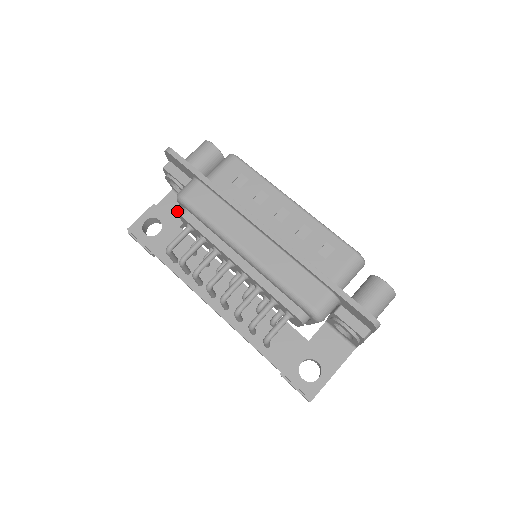
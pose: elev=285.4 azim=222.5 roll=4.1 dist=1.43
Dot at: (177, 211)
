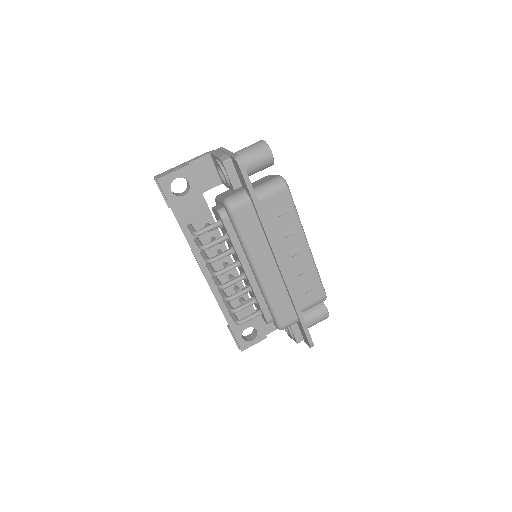
Dot at: (206, 177)
